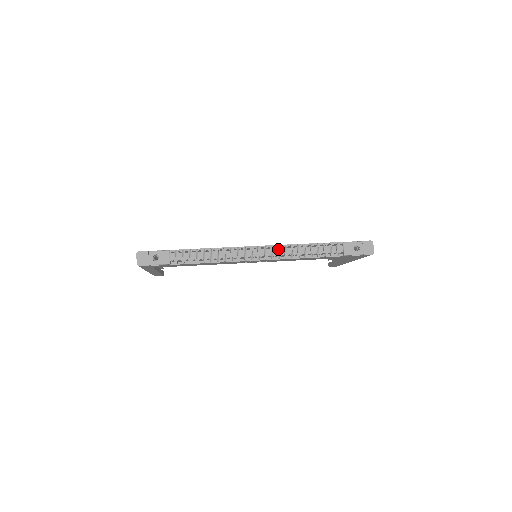
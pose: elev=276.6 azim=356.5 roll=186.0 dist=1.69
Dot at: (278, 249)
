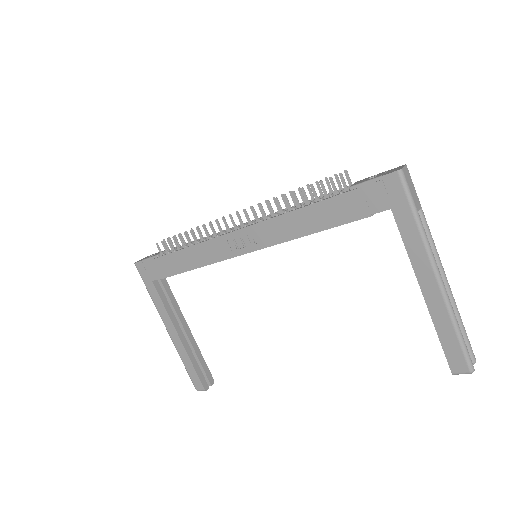
Dot at: occluded
